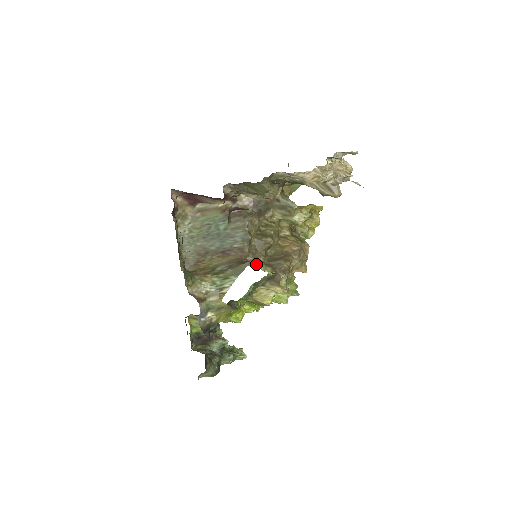
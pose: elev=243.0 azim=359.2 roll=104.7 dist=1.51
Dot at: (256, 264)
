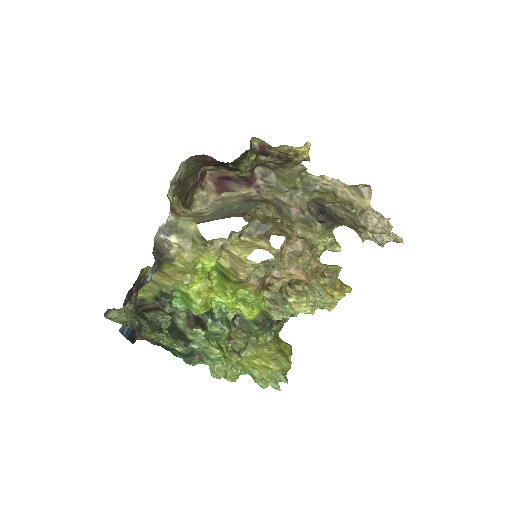
Dot at: occluded
